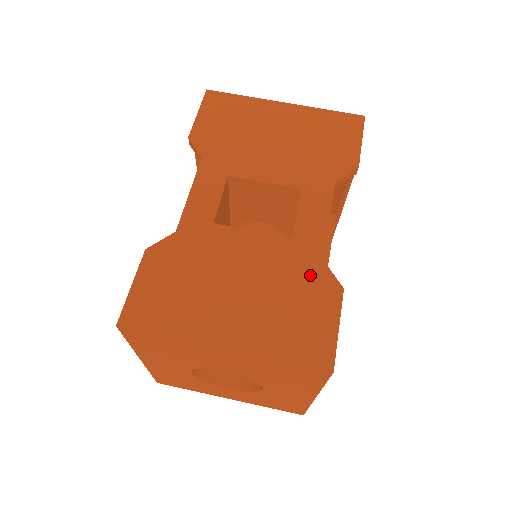
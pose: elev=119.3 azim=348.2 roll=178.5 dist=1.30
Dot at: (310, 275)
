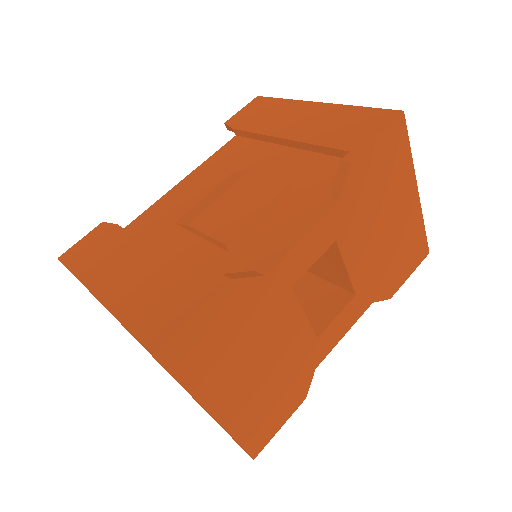
Dot at: (301, 378)
